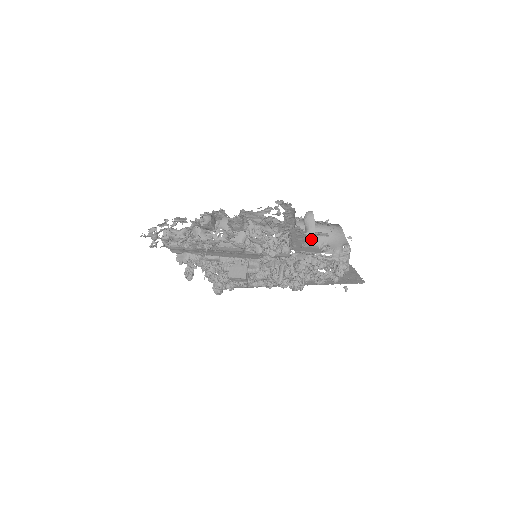
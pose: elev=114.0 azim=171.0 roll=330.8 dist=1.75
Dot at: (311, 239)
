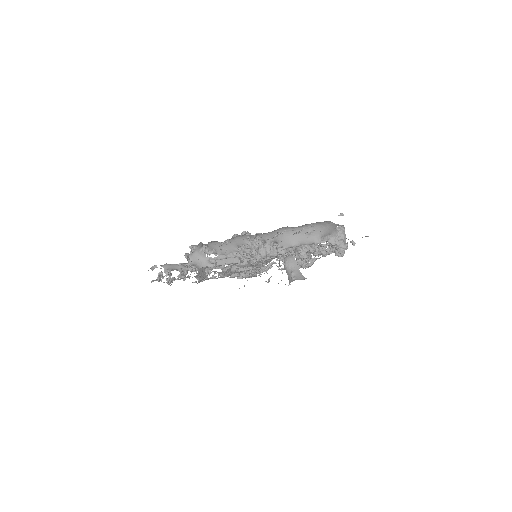
Dot at: (298, 276)
